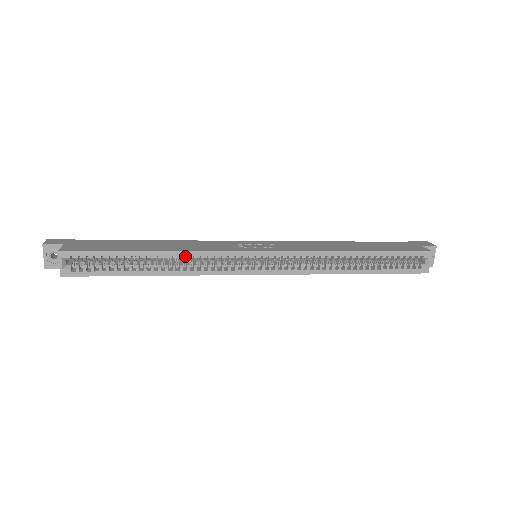
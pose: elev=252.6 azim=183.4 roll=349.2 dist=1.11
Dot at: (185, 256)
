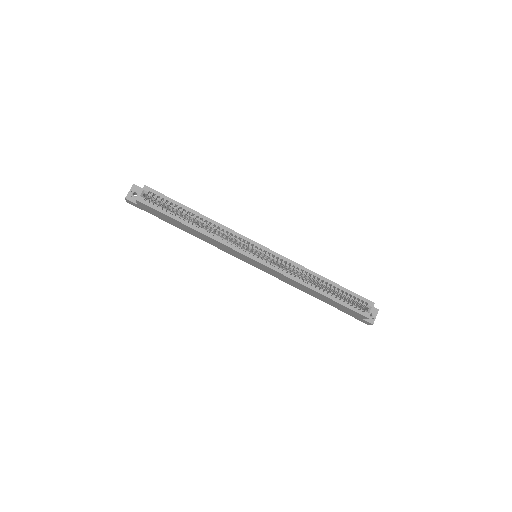
Dot at: (214, 227)
